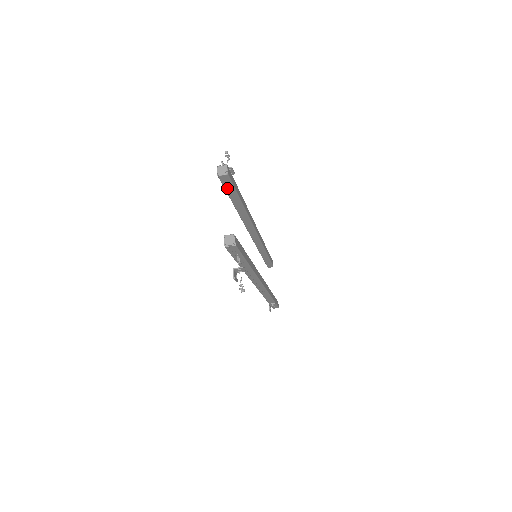
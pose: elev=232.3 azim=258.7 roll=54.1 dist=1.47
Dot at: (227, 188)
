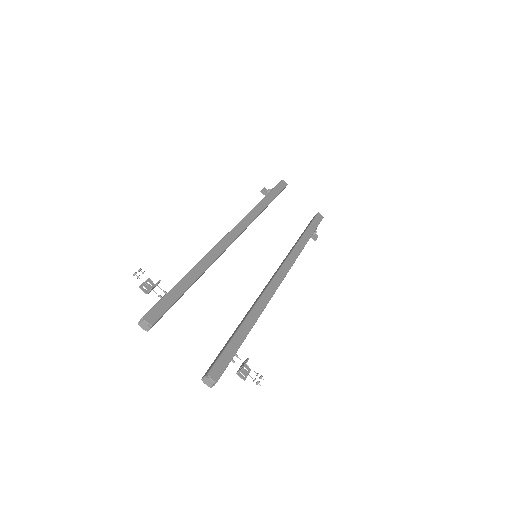
Dot at: occluded
